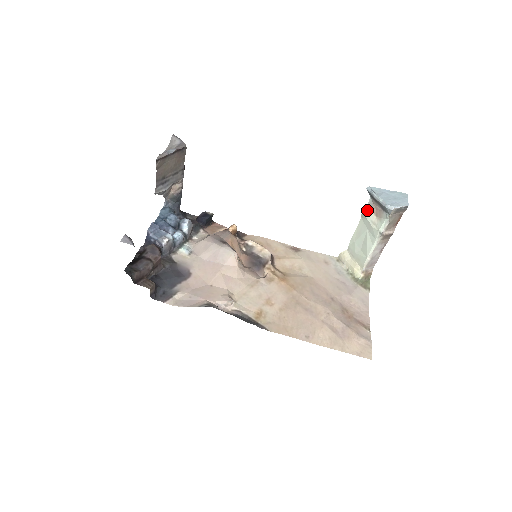
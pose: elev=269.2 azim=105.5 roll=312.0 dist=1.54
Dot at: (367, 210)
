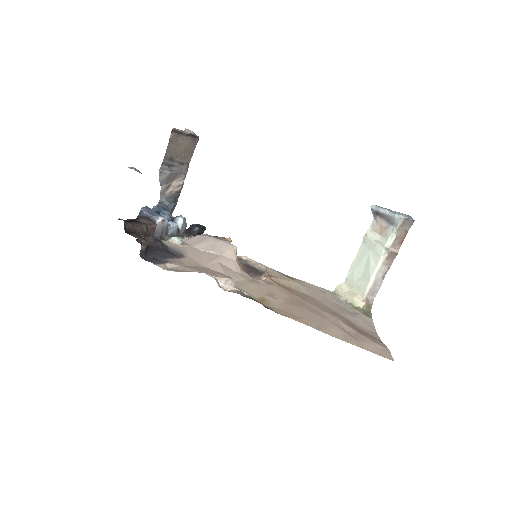
Dot at: (370, 232)
